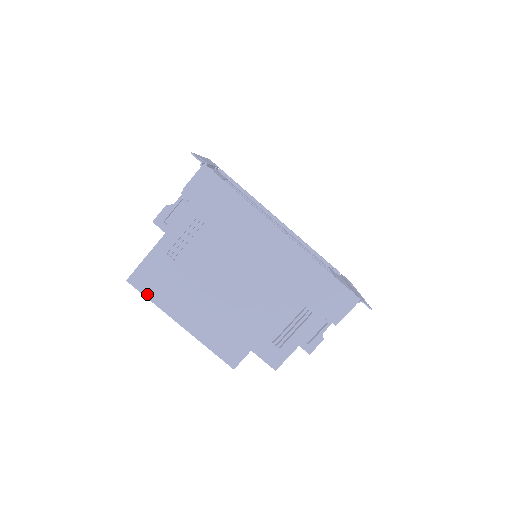
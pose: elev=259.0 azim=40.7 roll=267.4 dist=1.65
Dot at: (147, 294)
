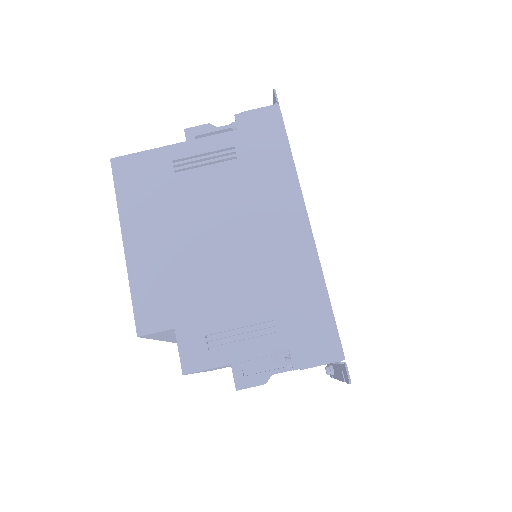
Dot at: (119, 186)
